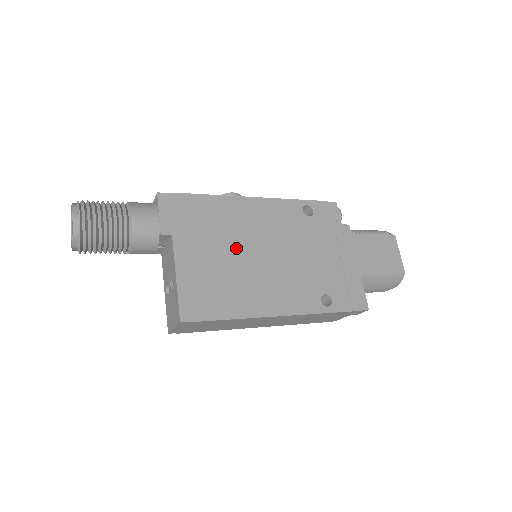
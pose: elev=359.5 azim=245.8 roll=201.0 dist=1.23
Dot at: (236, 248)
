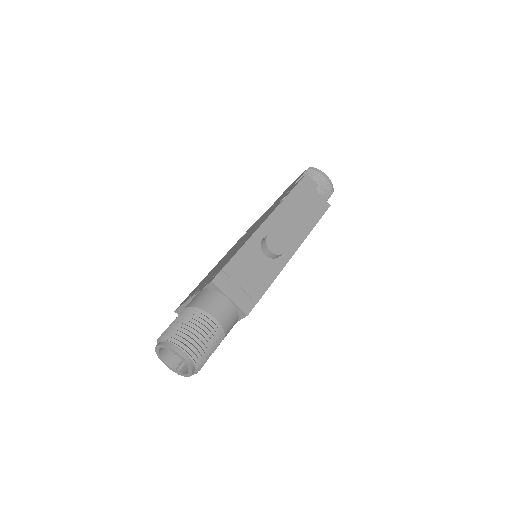
Dot at: occluded
